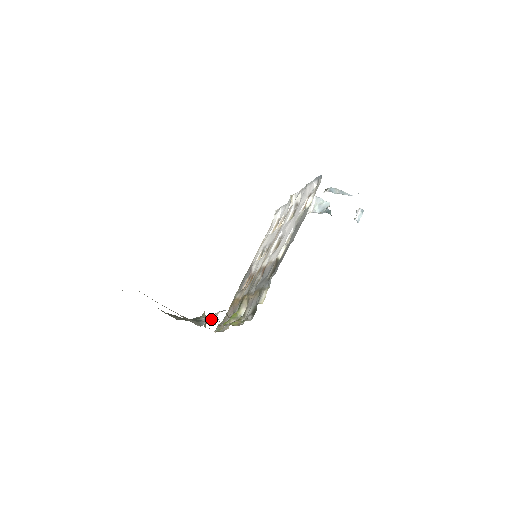
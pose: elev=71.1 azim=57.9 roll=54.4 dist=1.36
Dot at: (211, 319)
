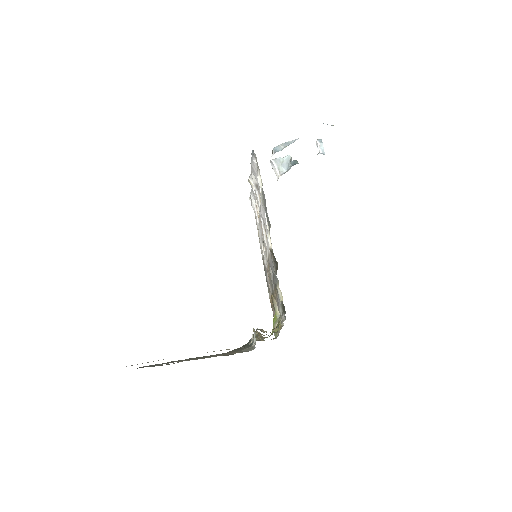
Dot at: (254, 341)
